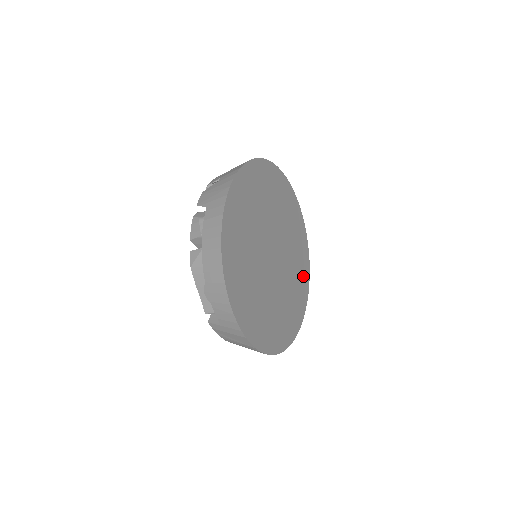
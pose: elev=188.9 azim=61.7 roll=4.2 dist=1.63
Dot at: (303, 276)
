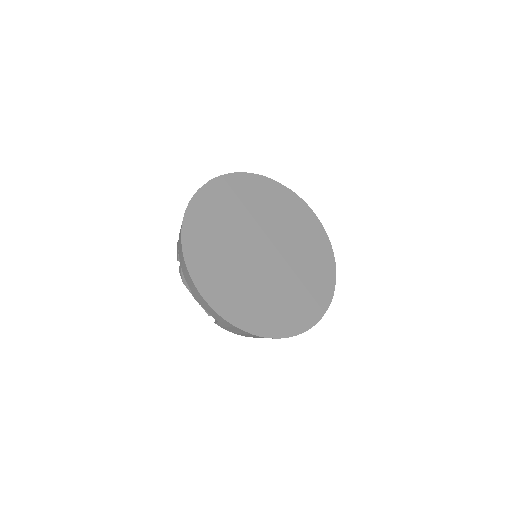
Dot at: (322, 260)
